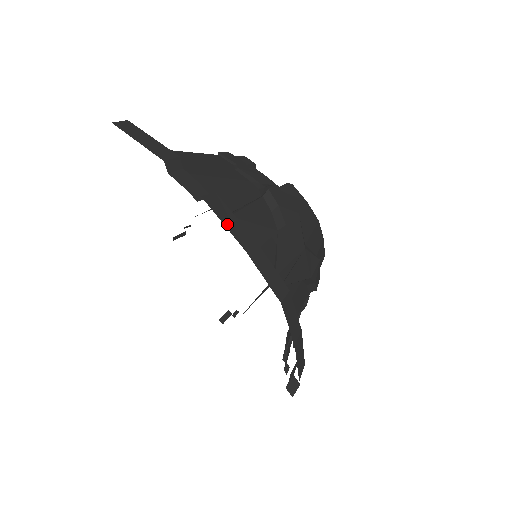
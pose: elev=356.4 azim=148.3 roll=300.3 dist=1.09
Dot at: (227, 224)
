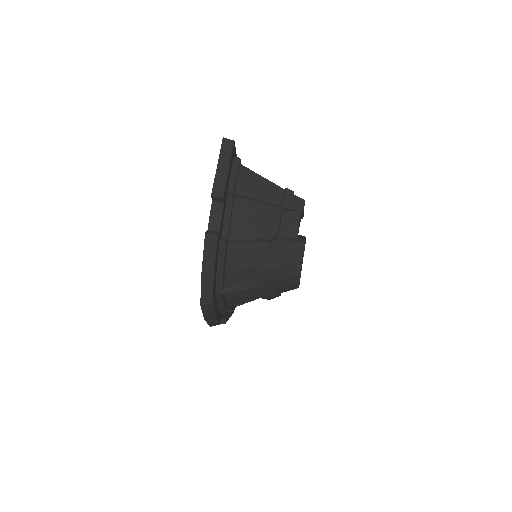
Dot at: (206, 255)
